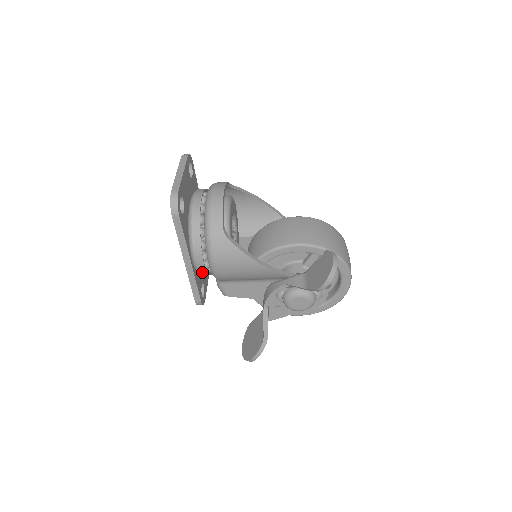
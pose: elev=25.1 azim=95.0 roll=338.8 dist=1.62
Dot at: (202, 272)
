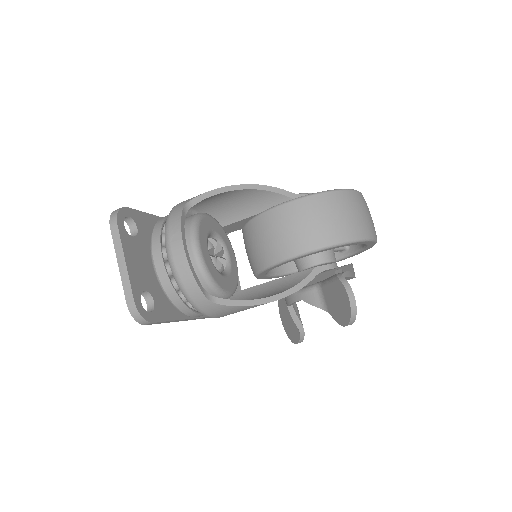
Dot at: occluded
